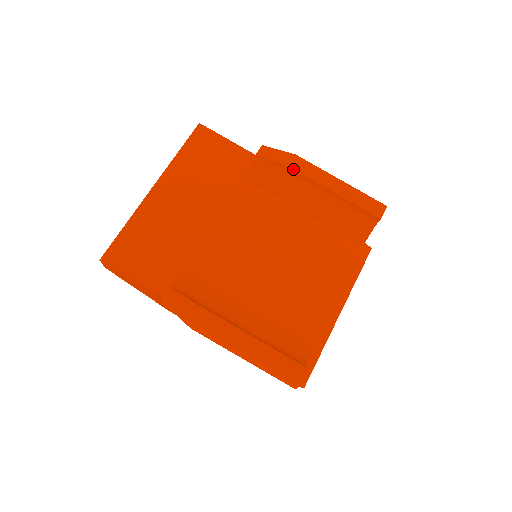
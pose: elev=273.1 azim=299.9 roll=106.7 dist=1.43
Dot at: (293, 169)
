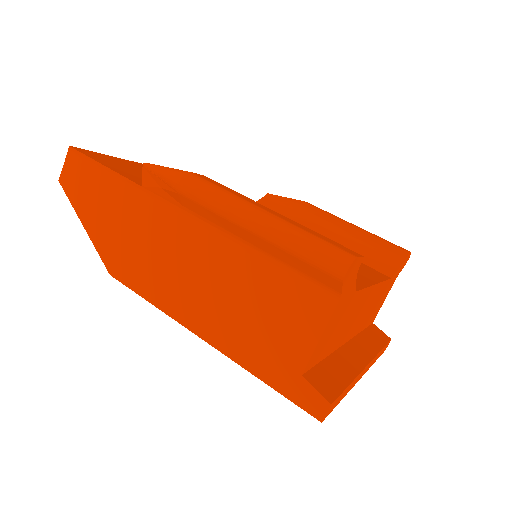
Dot at: (307, 203)
